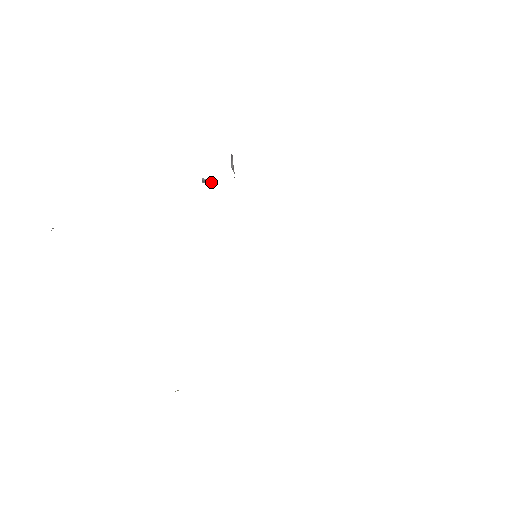
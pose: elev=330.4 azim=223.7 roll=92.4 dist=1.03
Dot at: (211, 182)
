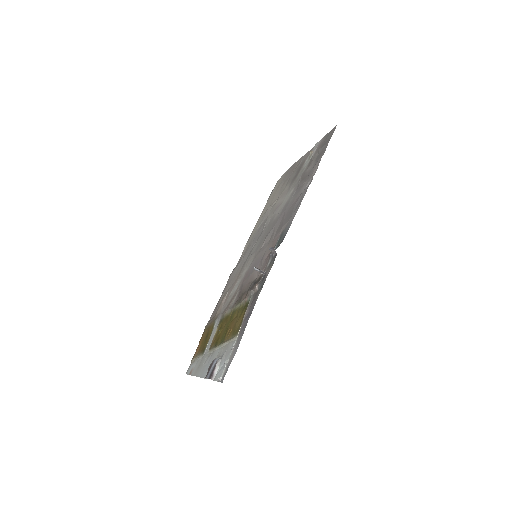
Dot at: (262, 272)
